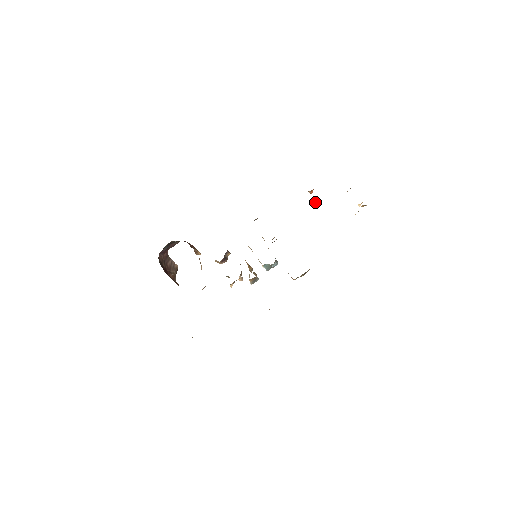
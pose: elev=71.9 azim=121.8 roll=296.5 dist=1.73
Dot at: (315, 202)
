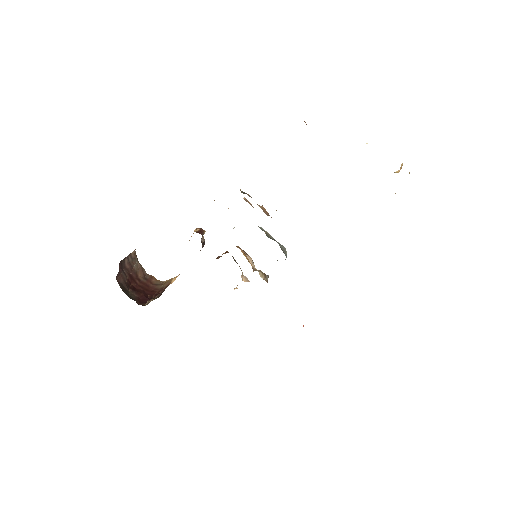
Dot at: occluded
